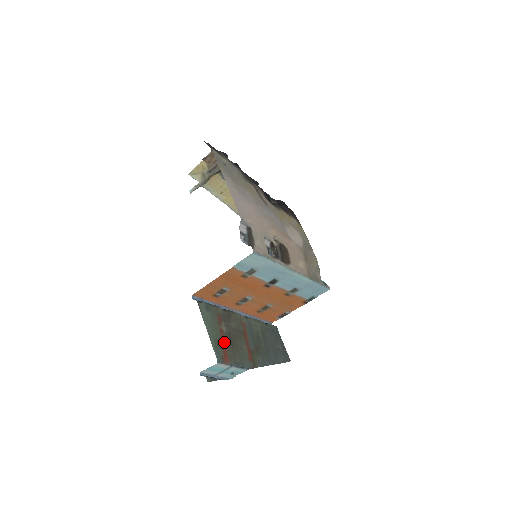
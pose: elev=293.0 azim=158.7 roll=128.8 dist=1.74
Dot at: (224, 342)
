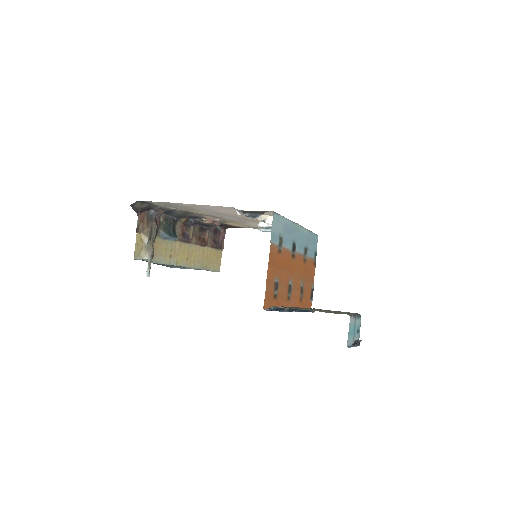
Dot at: occluded
